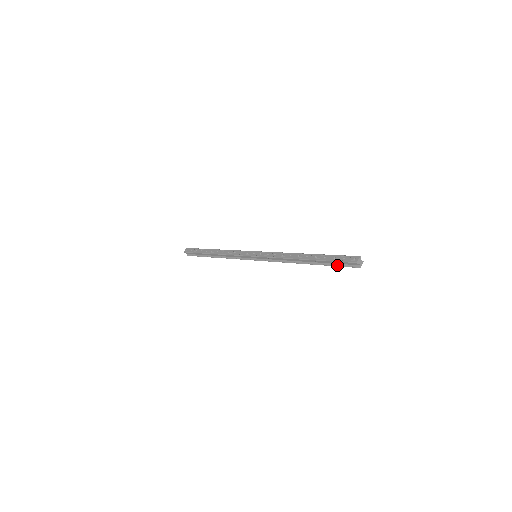
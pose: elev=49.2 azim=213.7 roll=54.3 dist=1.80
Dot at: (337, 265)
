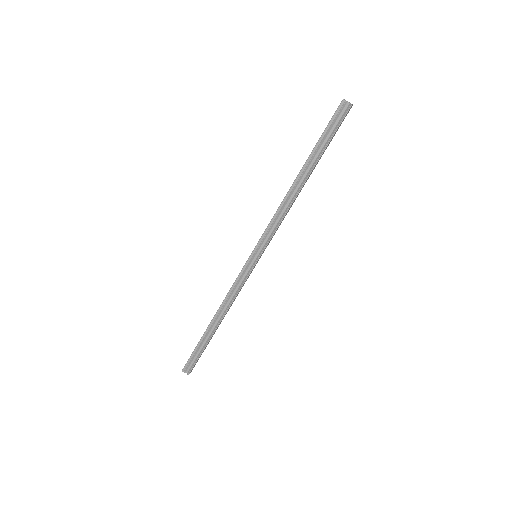
Dot at: (331, 136)
